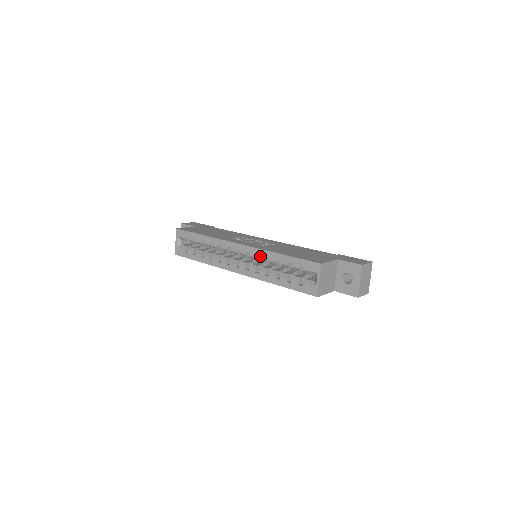
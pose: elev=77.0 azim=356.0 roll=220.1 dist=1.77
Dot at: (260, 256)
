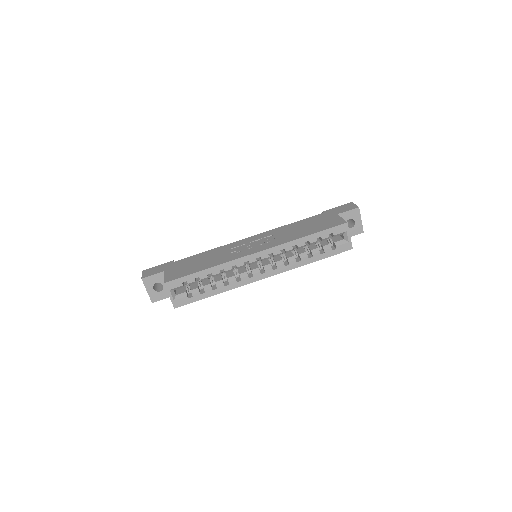
Dot at: (285, 250)
